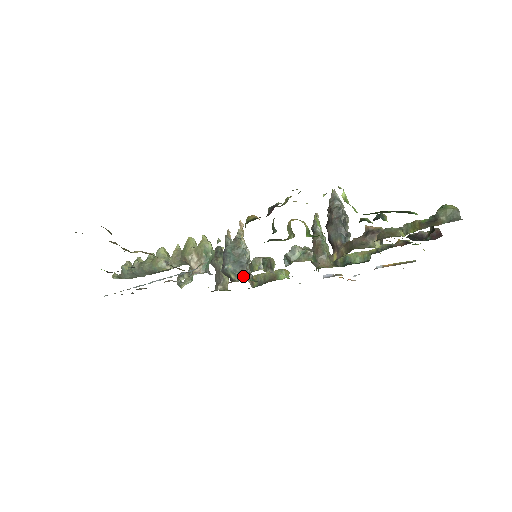
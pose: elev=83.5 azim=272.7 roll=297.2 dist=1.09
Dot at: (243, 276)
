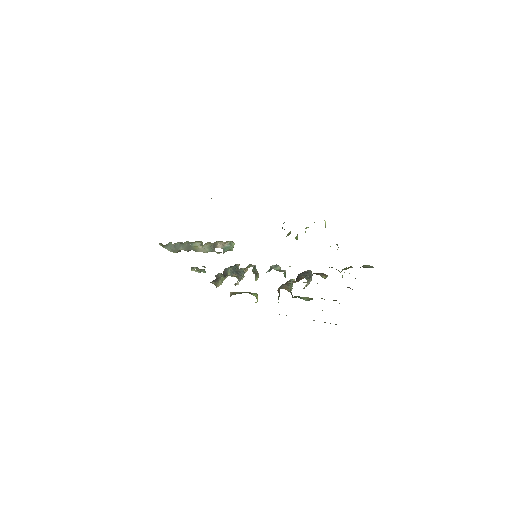
Dot at: (236, 275)
